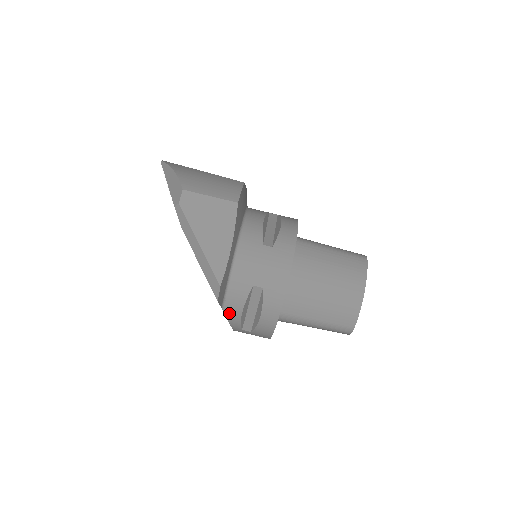
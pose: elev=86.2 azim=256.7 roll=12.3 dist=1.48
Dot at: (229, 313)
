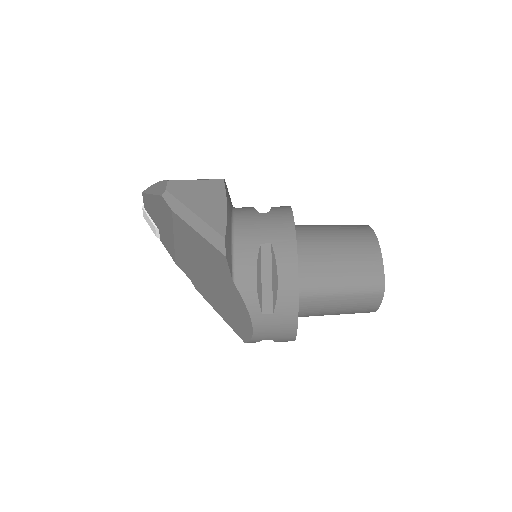
Dot at: (242, 286)
